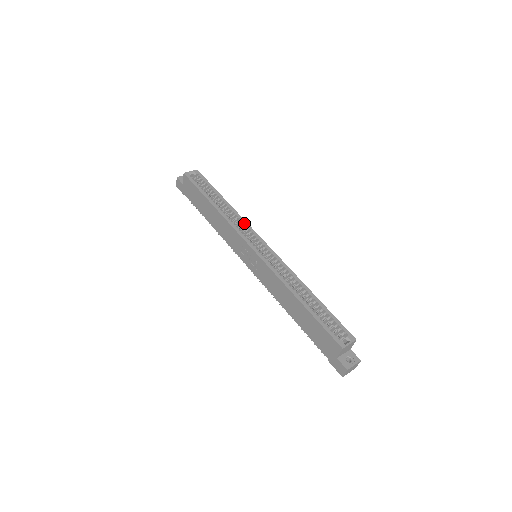
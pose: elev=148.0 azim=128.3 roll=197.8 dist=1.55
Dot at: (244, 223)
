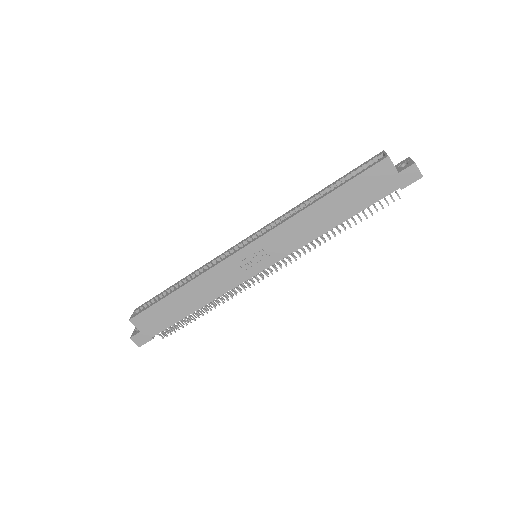
Dot at: (215, 259)
